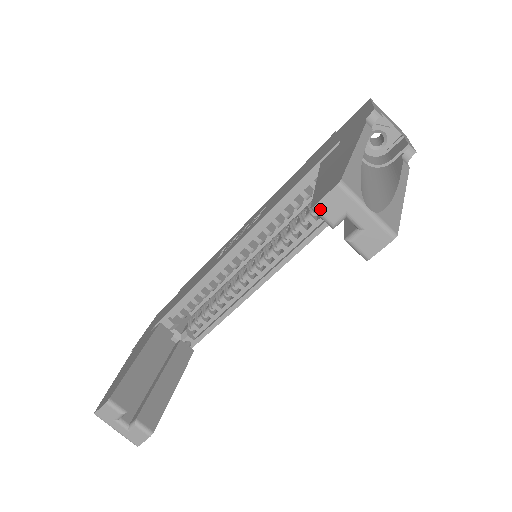
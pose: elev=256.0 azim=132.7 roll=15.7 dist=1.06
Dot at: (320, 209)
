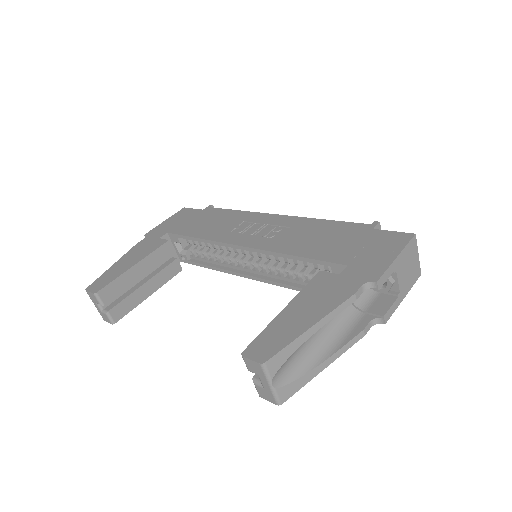
Dot at: (245, 360)
